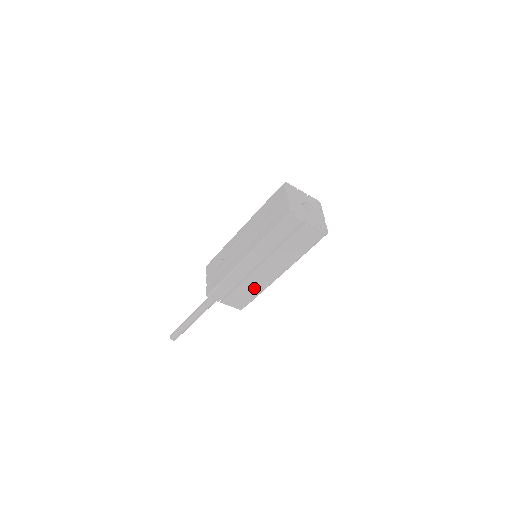
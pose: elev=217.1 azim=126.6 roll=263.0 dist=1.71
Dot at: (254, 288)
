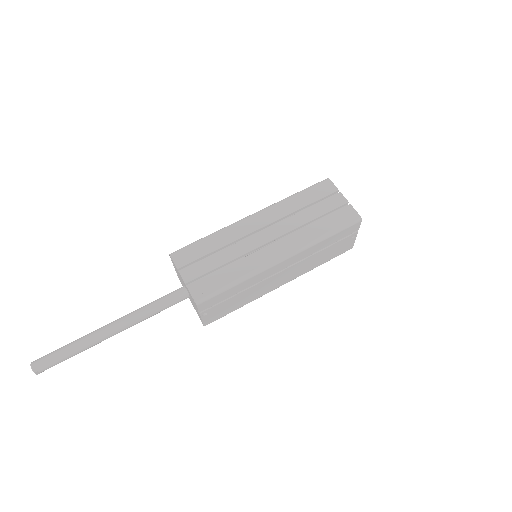
Dot at: (248, 298)
